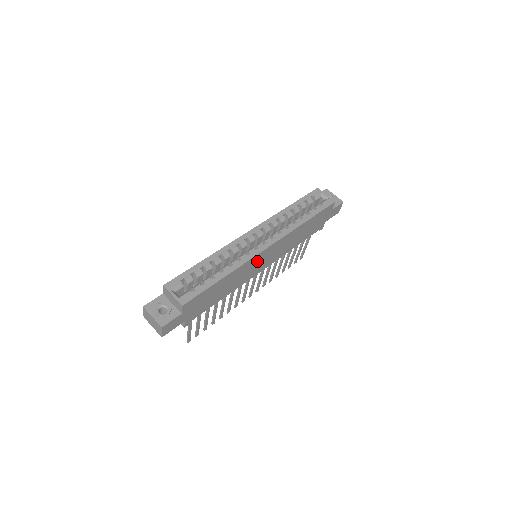
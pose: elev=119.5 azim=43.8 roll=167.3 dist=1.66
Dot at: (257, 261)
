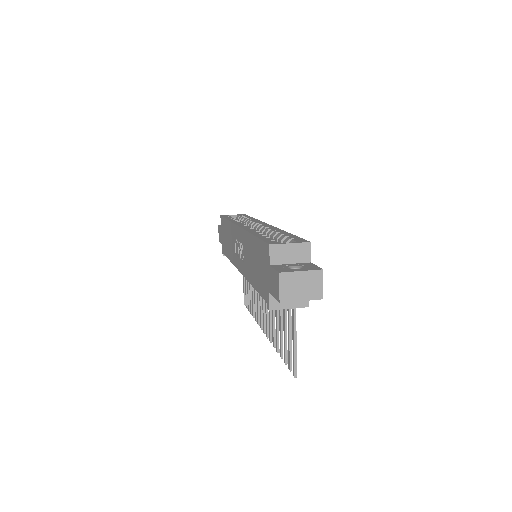
Dot at: occluded
